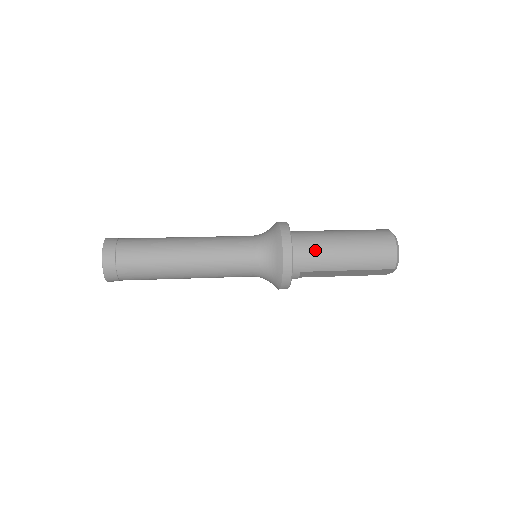
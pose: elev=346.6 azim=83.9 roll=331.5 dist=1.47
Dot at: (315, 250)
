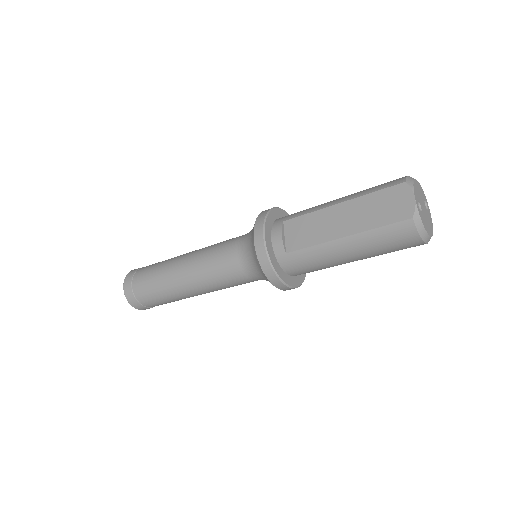
Dot at: occluded
